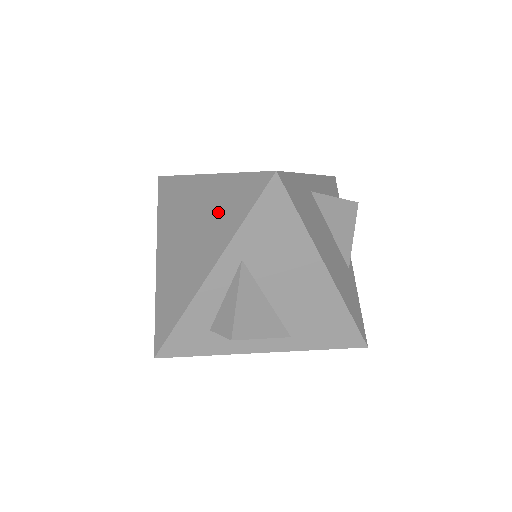
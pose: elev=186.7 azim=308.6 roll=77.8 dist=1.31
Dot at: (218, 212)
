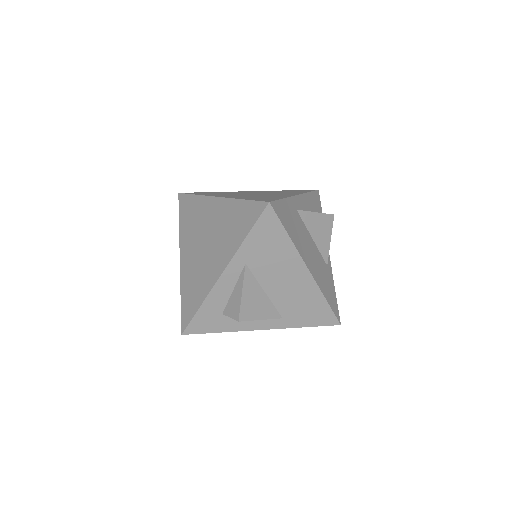
Dot at: (227, 228)
